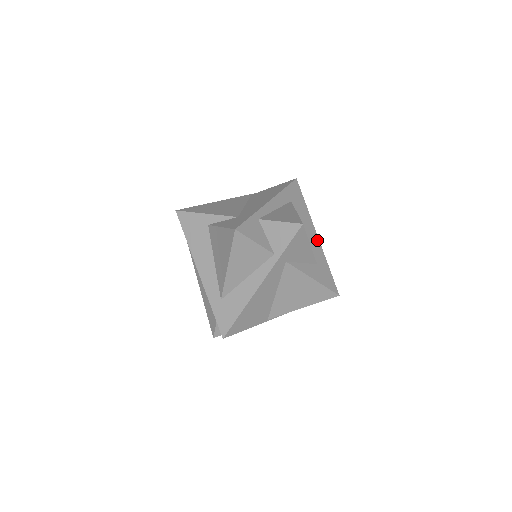
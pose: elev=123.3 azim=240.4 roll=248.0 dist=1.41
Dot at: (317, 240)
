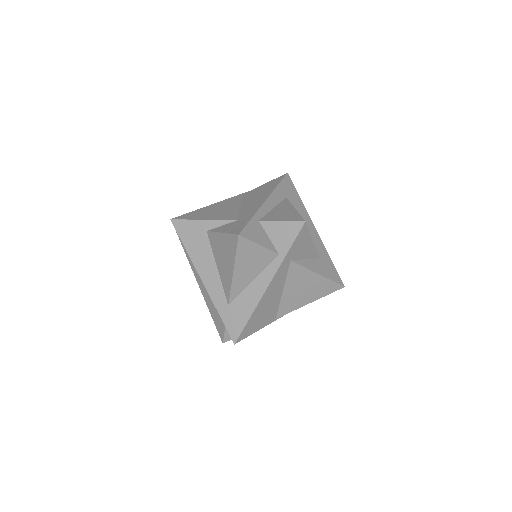
Dot at: (316, 234)
